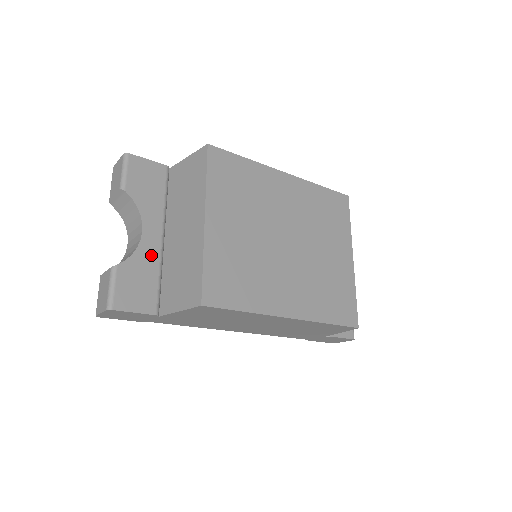
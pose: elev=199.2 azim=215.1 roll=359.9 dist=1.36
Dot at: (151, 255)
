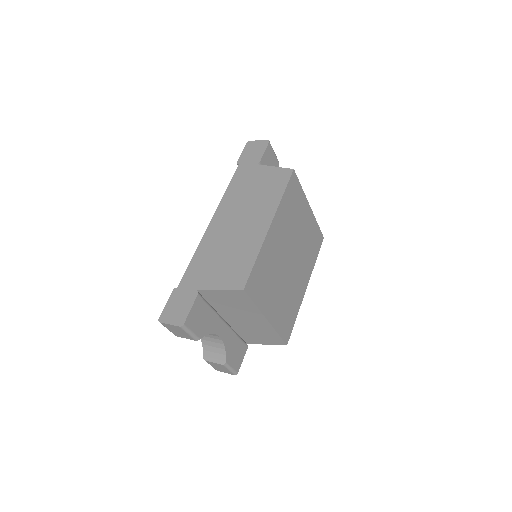
Dot at: (229, 337)
